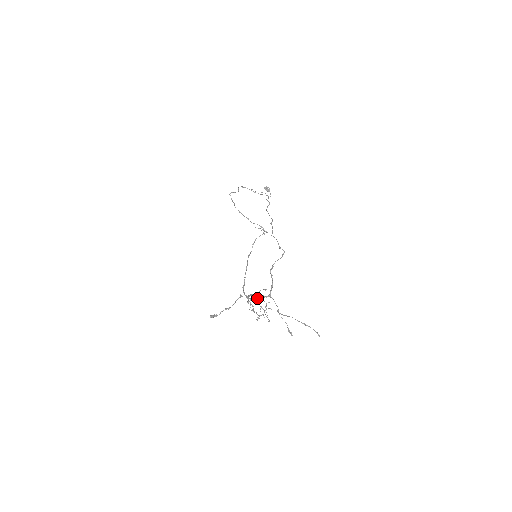
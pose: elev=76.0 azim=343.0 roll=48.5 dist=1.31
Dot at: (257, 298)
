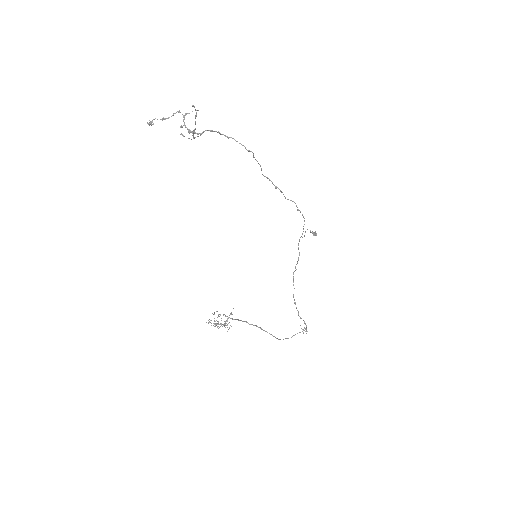
Dot at: occluded
